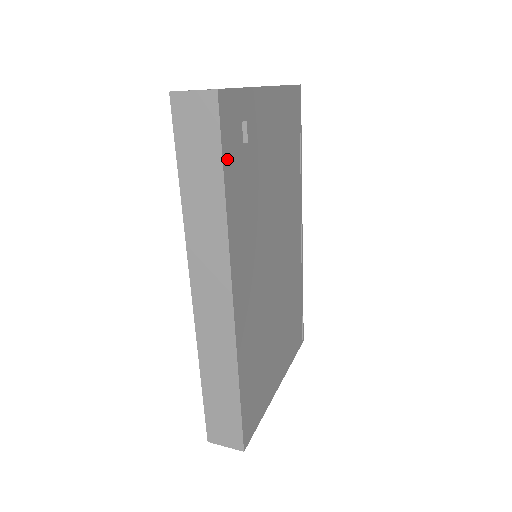
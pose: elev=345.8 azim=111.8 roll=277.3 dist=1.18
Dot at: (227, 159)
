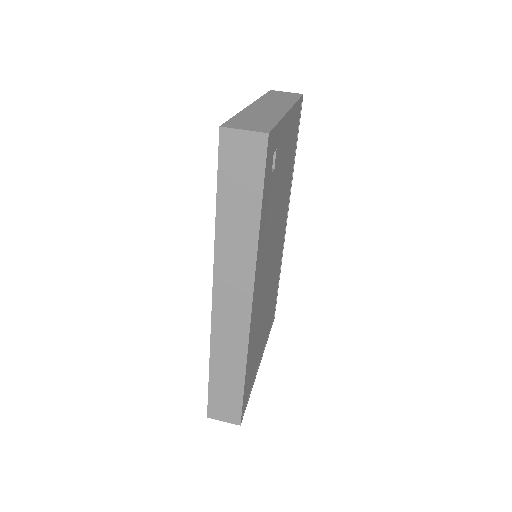
Dot at: (264, 190)
